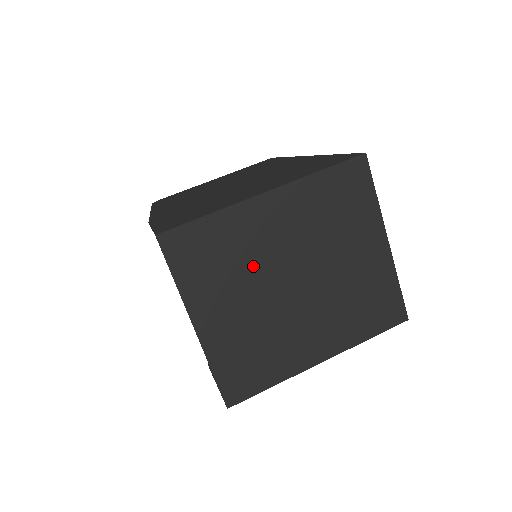
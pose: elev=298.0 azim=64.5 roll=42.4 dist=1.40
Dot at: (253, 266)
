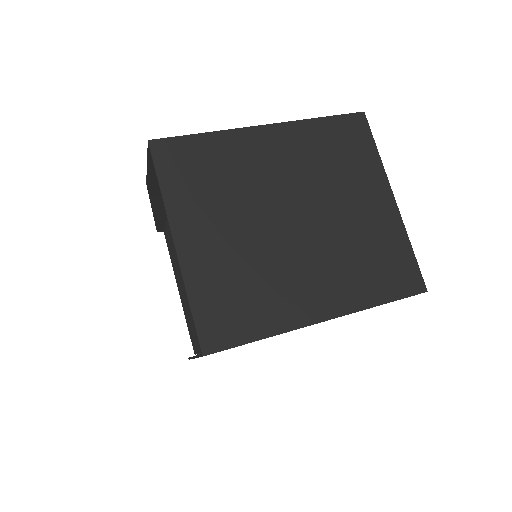
Dot at: (247, 192)
